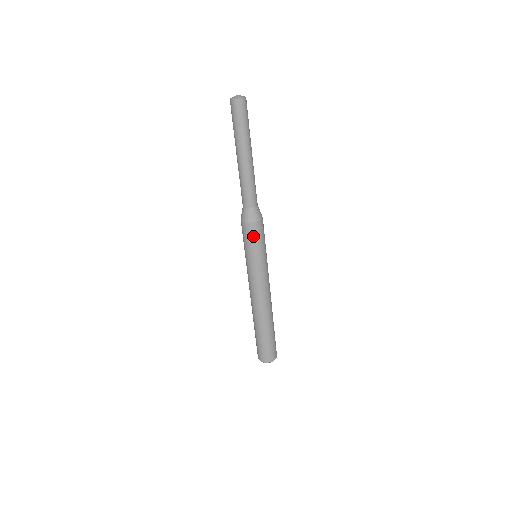
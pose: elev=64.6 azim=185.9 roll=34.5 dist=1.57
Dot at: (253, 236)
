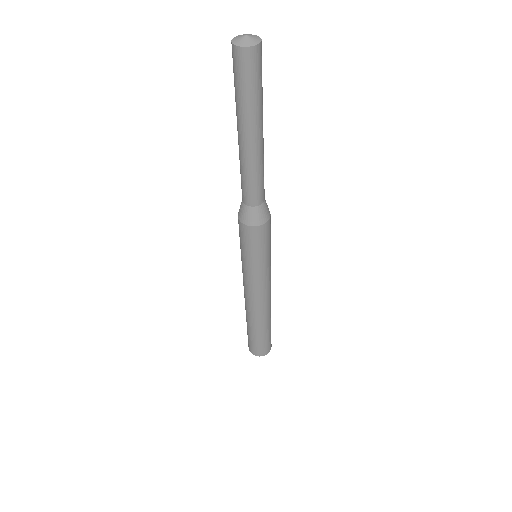
Dot at: (253, 241)
